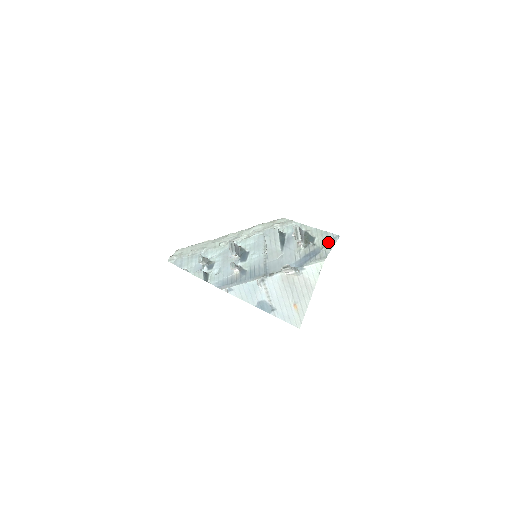
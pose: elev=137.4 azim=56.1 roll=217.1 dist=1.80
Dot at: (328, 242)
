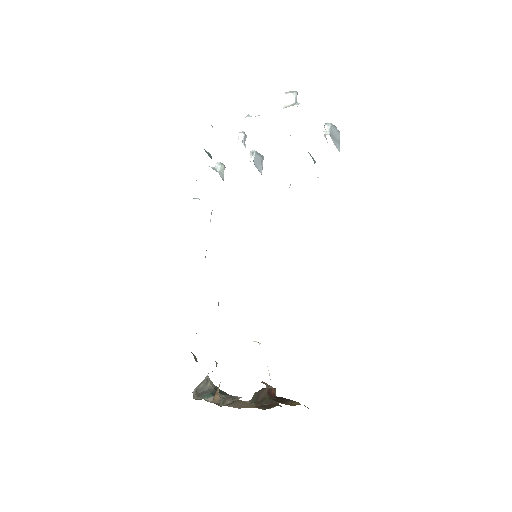
Dot at: occluded
